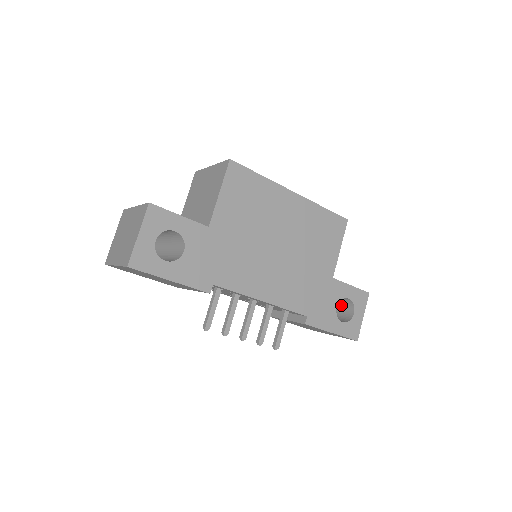
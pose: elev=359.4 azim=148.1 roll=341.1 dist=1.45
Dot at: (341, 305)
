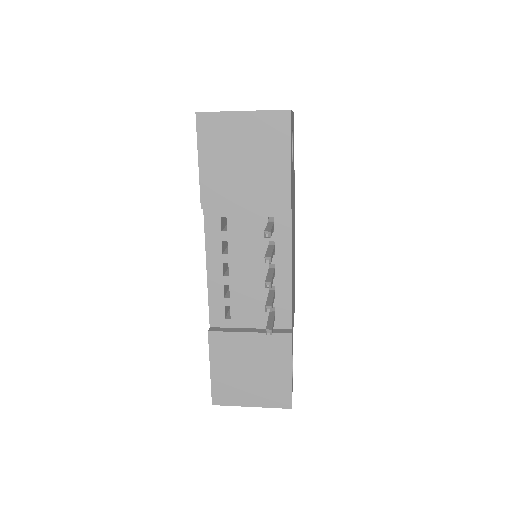
Dot at: occluded
